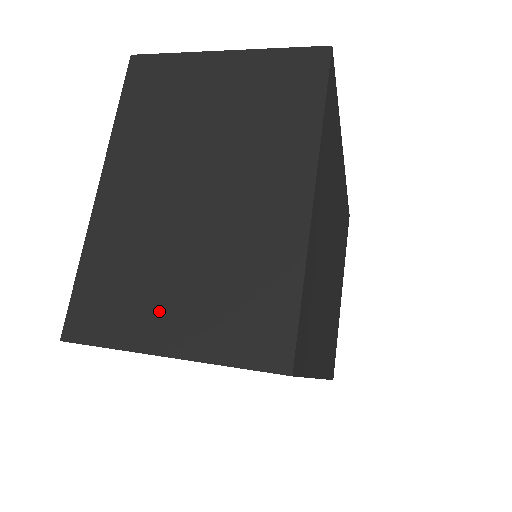
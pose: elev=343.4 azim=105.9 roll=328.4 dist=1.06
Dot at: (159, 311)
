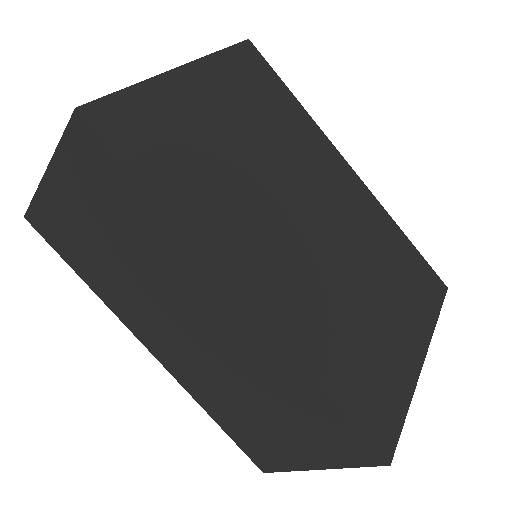
Dot at: occluded
